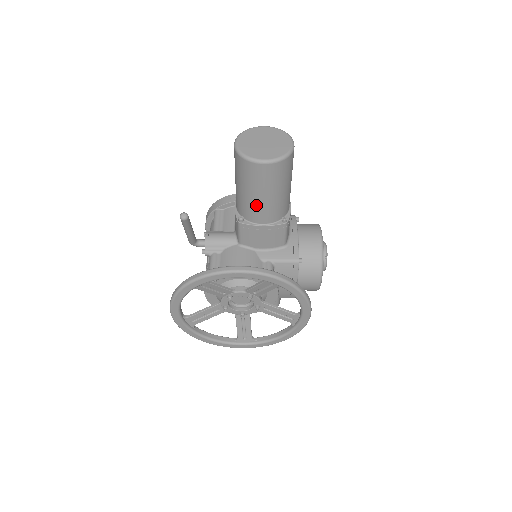
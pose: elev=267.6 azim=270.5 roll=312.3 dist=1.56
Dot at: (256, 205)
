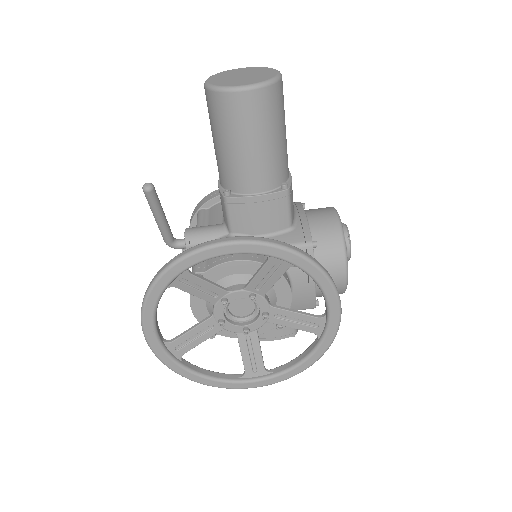
Dot at: (243, 163)
